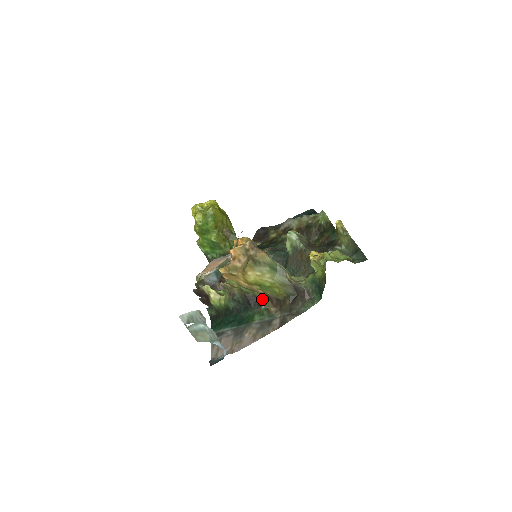
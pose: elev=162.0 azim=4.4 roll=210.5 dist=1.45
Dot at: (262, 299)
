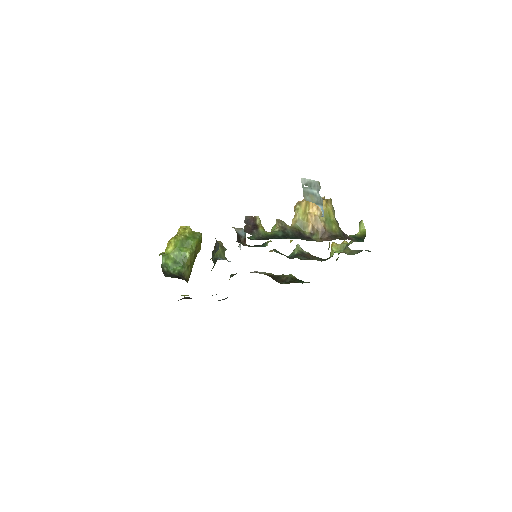
Dot at: (310, 237)
